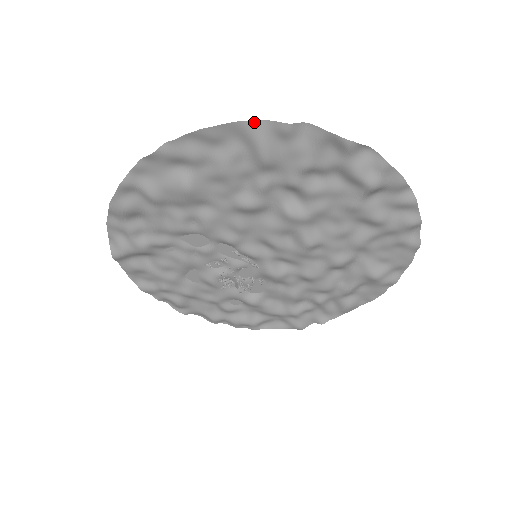
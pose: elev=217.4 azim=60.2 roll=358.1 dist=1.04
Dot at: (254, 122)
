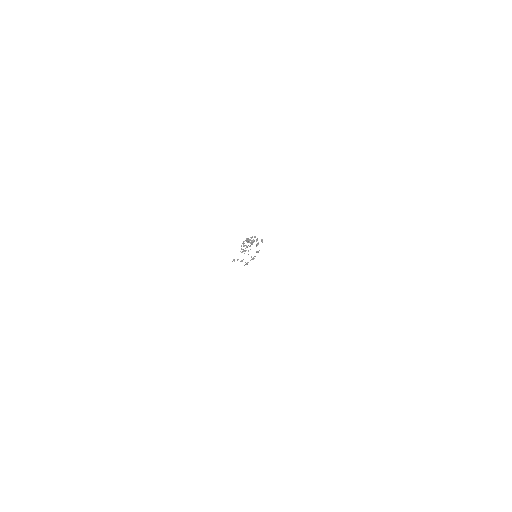
Dot at: occluded
